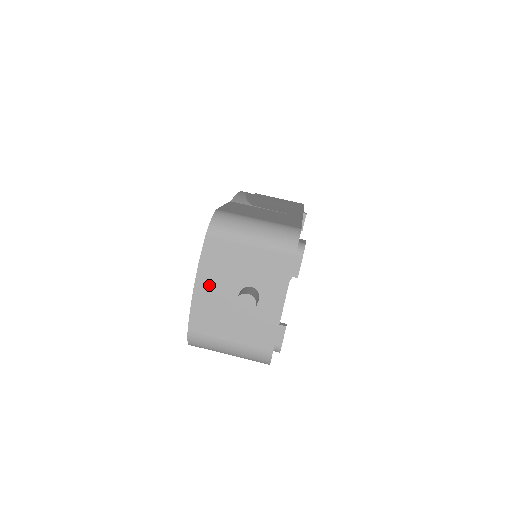
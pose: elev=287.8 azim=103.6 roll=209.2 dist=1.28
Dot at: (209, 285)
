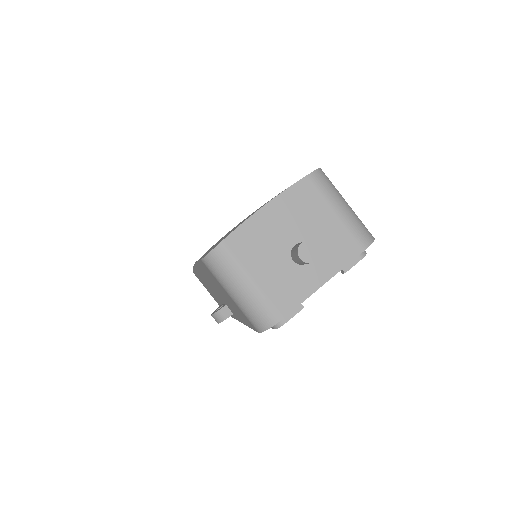
Dot at: (275, 217)
